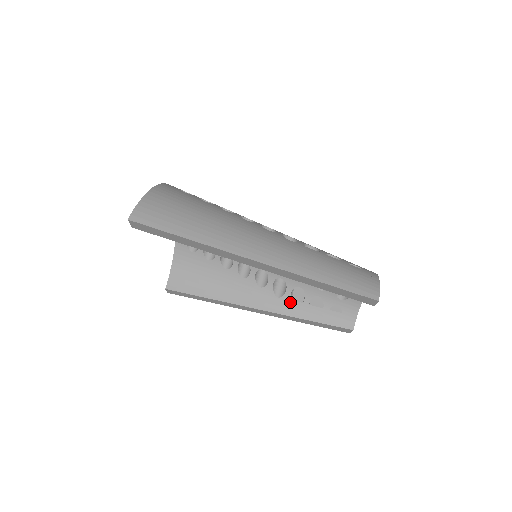
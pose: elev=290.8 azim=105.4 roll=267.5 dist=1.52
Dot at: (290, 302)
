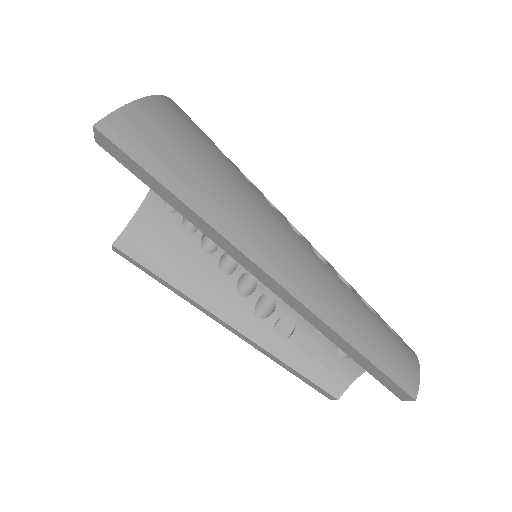
Dot at: (271, 330)
